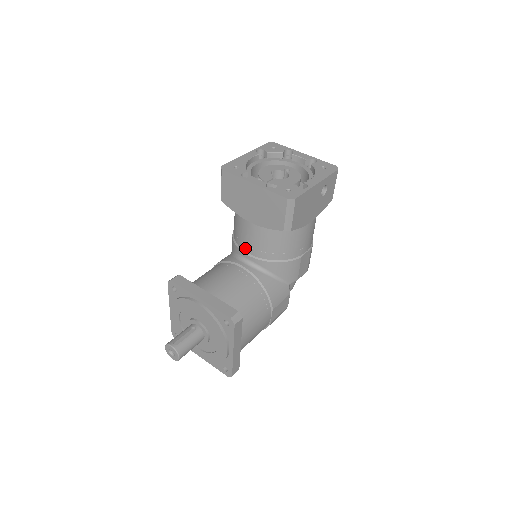
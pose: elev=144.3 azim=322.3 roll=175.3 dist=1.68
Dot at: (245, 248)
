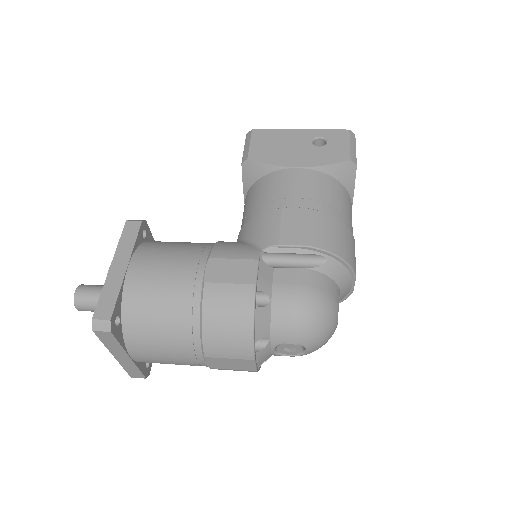
Dot at: occluded
